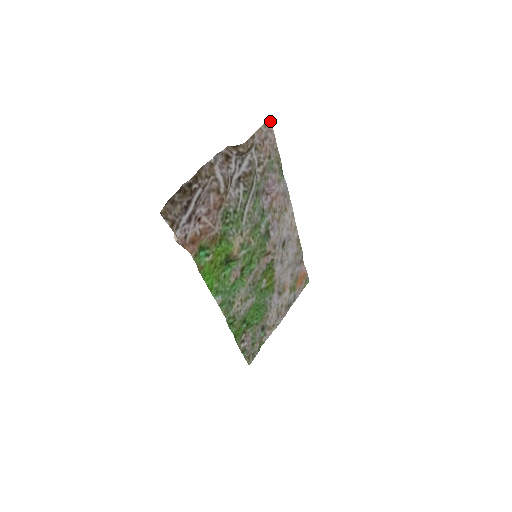
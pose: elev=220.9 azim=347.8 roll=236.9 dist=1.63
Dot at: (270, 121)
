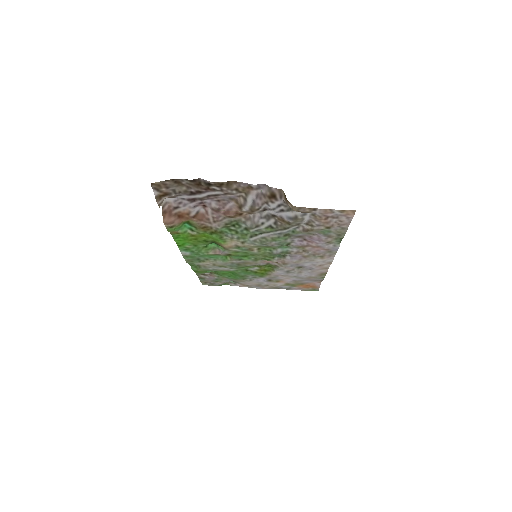
Dot at: (354, 212)
